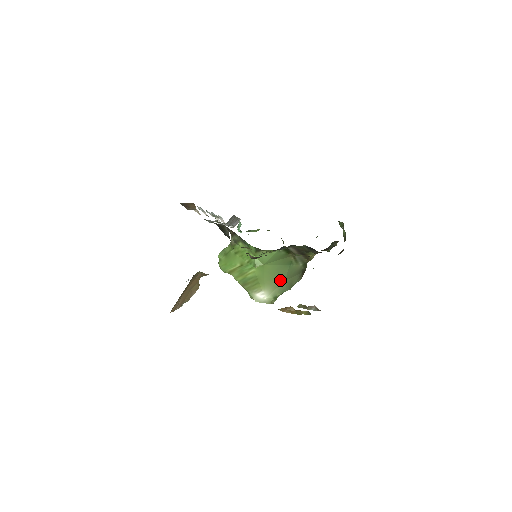
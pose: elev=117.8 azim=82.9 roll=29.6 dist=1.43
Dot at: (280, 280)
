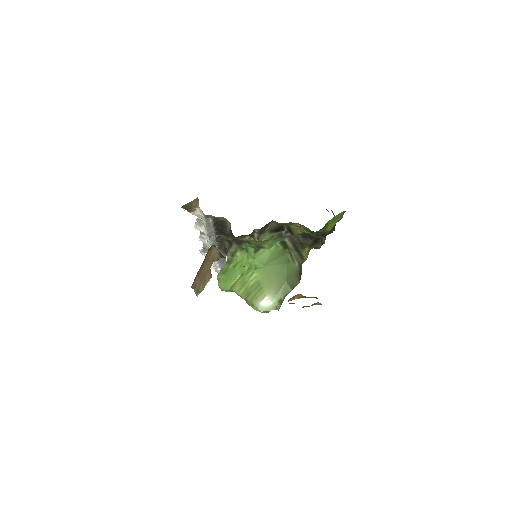
Dot at: (281, 281)
